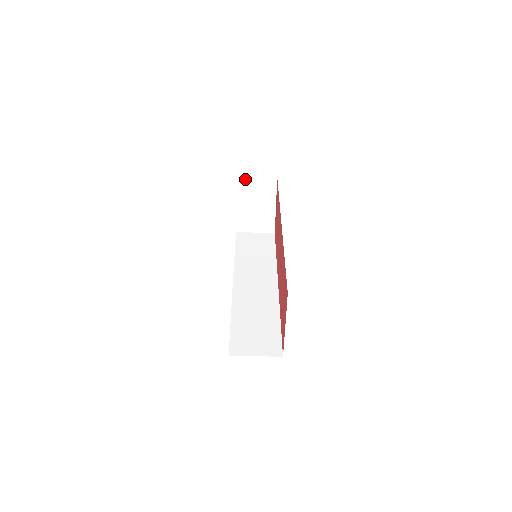
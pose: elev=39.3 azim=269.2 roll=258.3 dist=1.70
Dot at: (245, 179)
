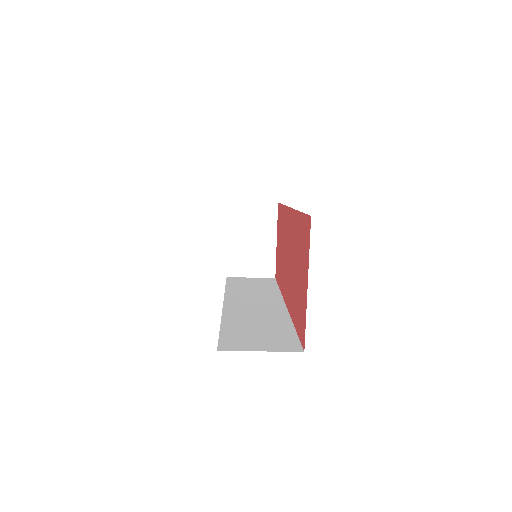
Dot at: (240, 203)
